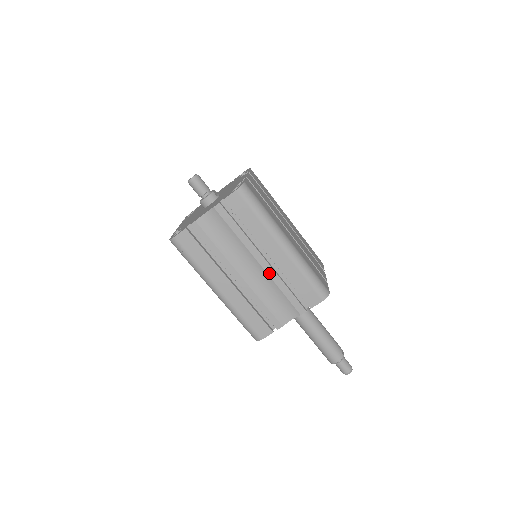
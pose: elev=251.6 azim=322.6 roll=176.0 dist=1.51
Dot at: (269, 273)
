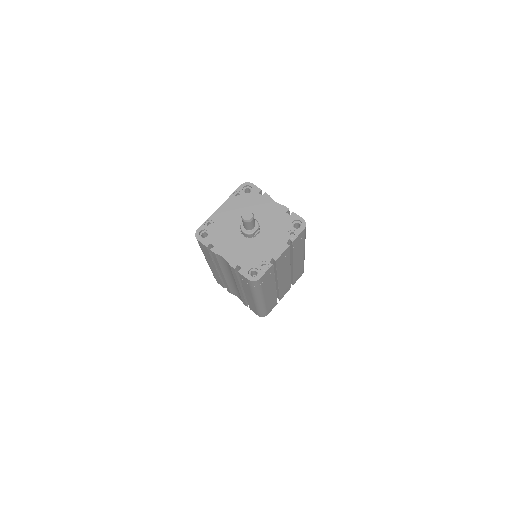
Dot at: (240, 291)
